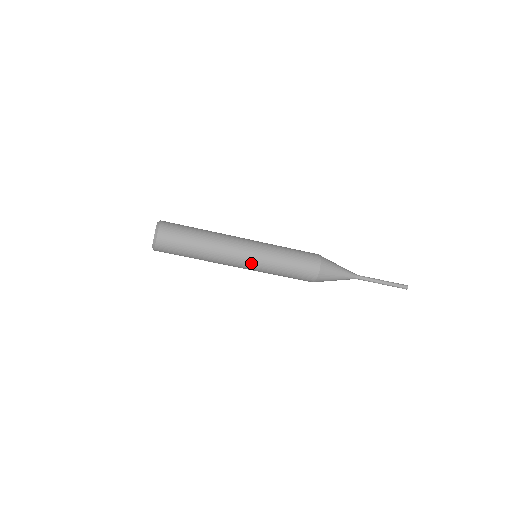
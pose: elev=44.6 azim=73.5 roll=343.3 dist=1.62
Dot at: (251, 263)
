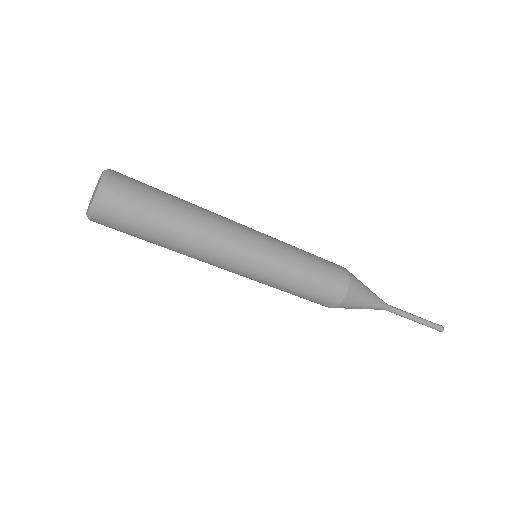
Dot at: (241, 275)
